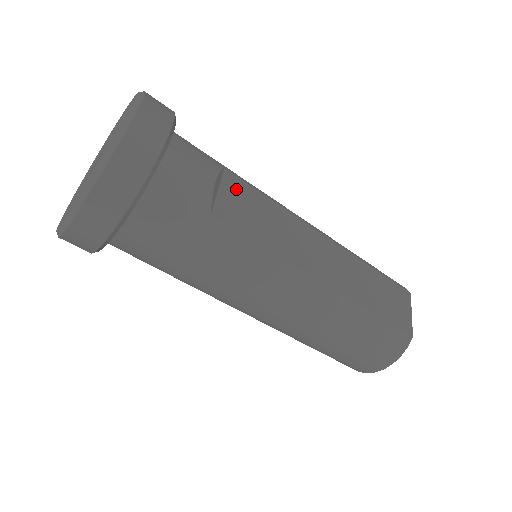
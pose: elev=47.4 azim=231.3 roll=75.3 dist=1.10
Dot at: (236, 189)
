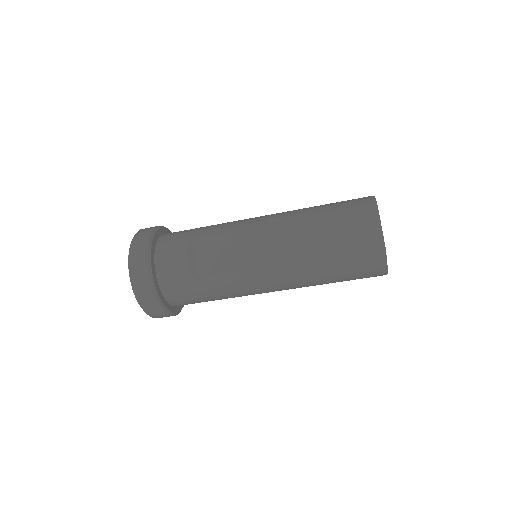
Dot at: (203, 247)
